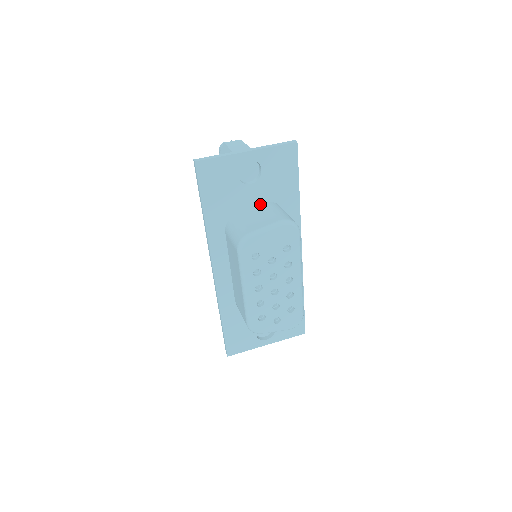
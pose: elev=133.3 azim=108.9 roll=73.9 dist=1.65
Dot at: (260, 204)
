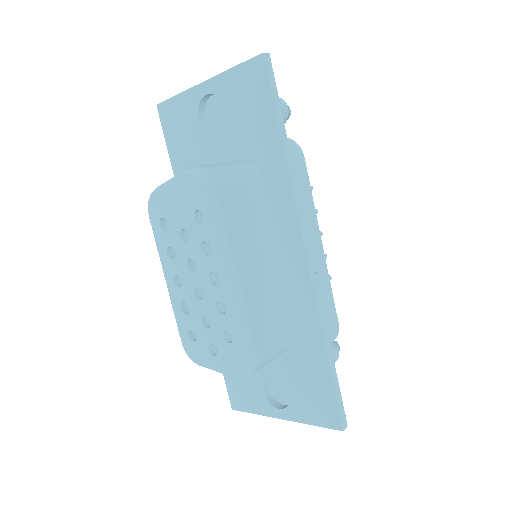
Dot at: occluded
